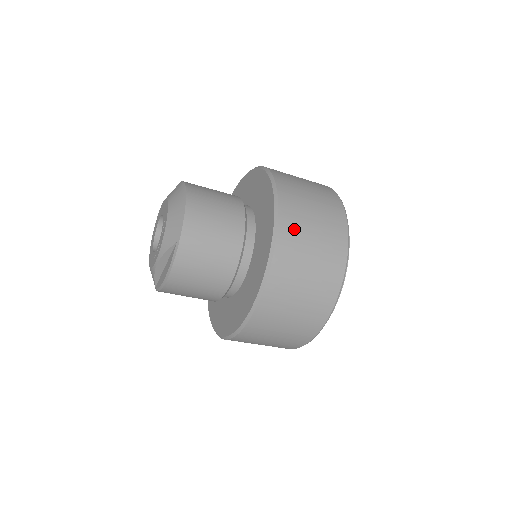
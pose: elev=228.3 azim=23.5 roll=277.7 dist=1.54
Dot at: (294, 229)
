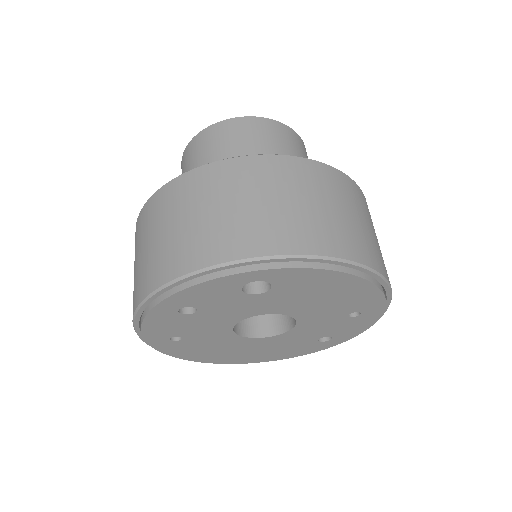
Dot at: (363, 203)
